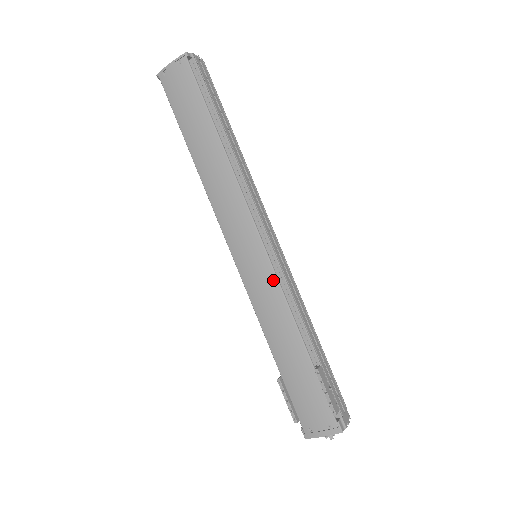
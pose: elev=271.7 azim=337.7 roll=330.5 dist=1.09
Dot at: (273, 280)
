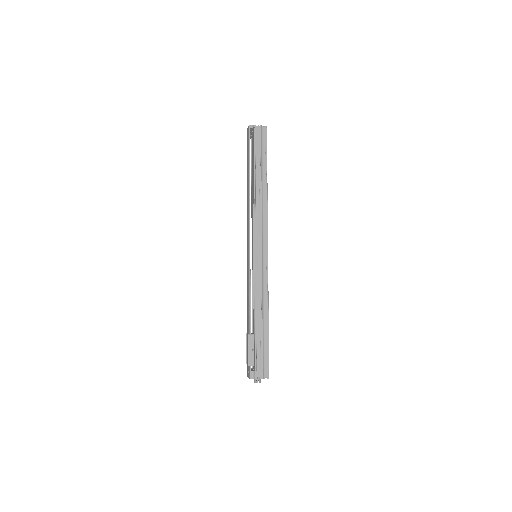
Dot at: (249, 273)
